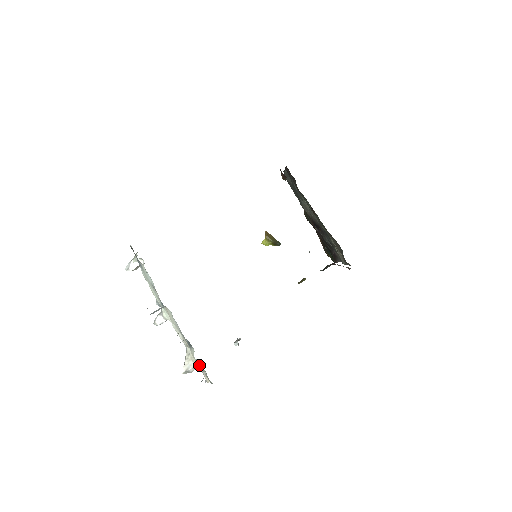
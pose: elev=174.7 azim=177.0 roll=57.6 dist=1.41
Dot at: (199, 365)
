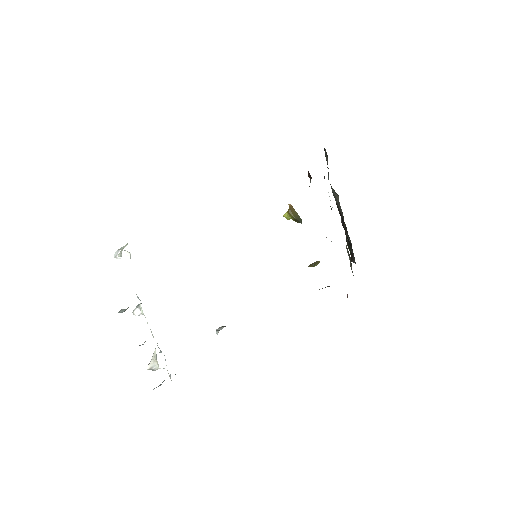
Dot at: (163, 368)
